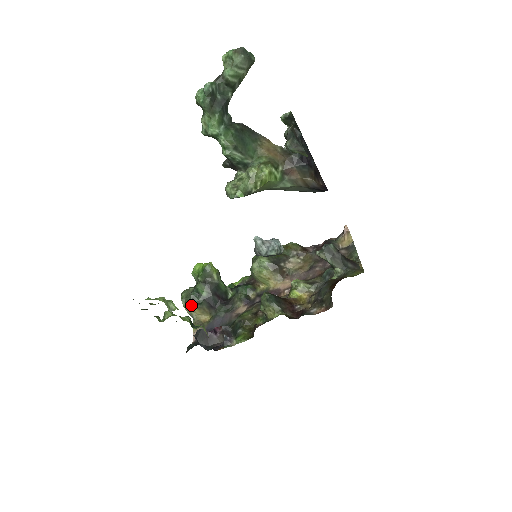
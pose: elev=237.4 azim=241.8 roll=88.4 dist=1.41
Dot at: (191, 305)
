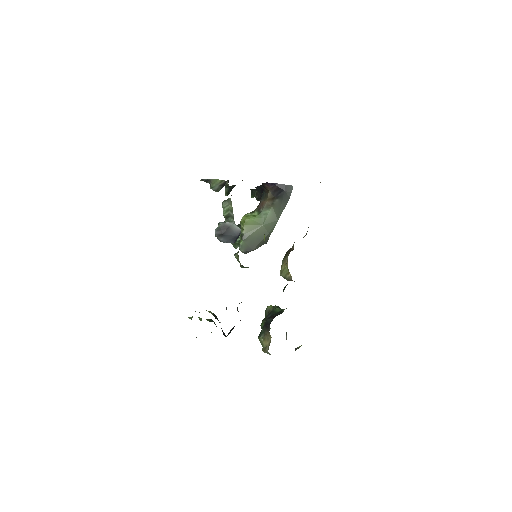
Dot at: (262, 343)
